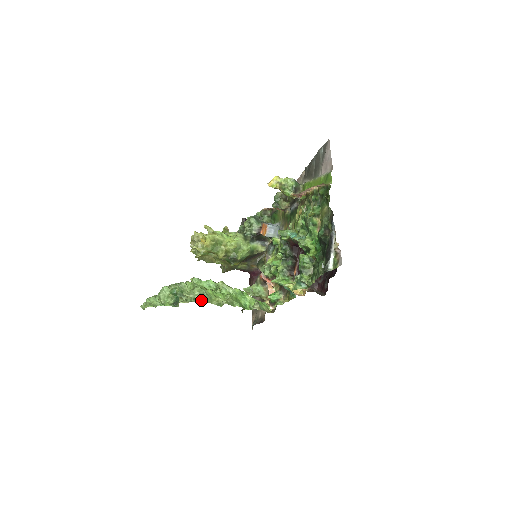
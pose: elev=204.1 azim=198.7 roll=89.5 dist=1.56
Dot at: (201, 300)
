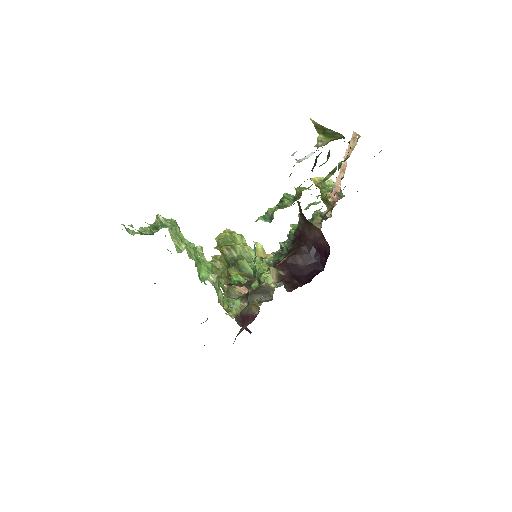
Dot at: (165, 227)
